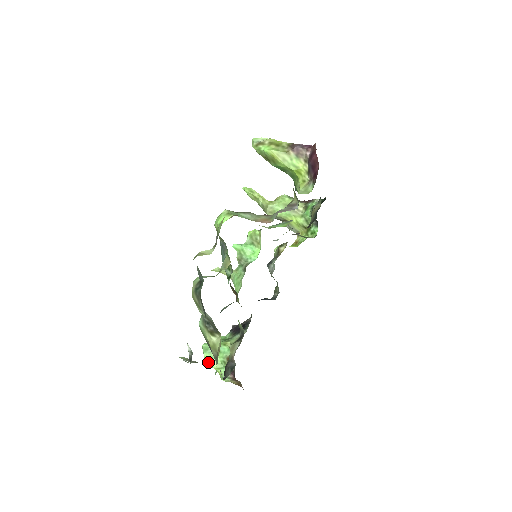
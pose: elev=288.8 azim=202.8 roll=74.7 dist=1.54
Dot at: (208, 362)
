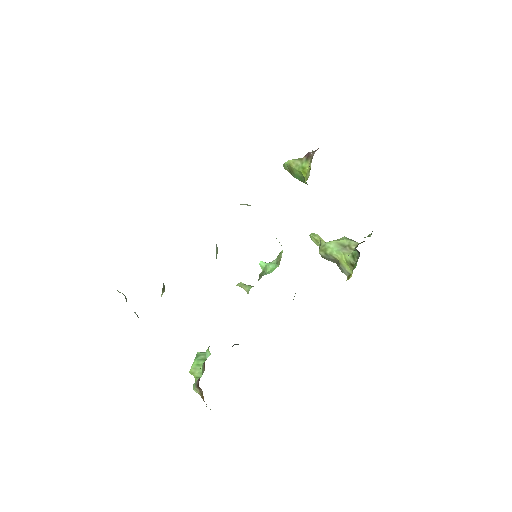
Dot at: (193, 369)
